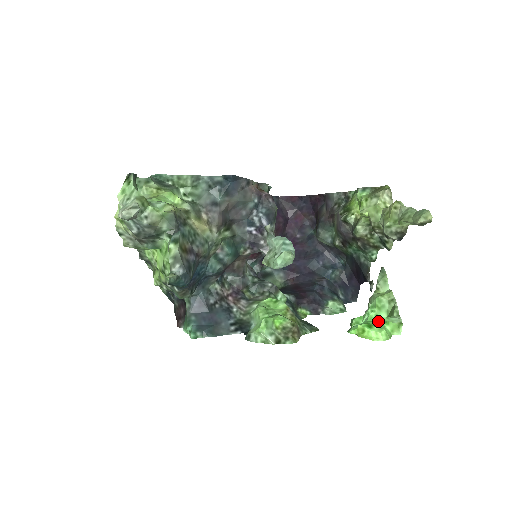
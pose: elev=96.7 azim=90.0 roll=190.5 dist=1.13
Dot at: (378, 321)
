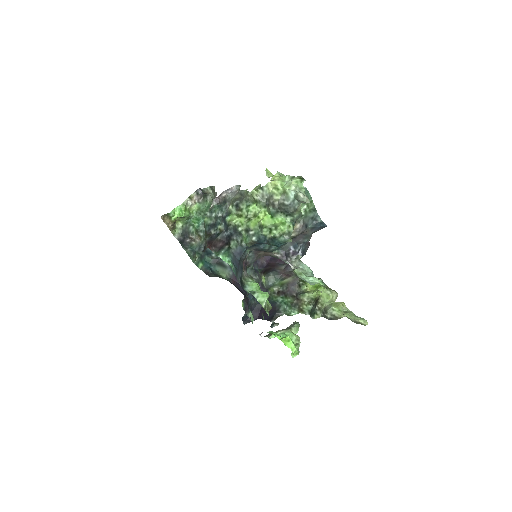
Dot at: occluded
